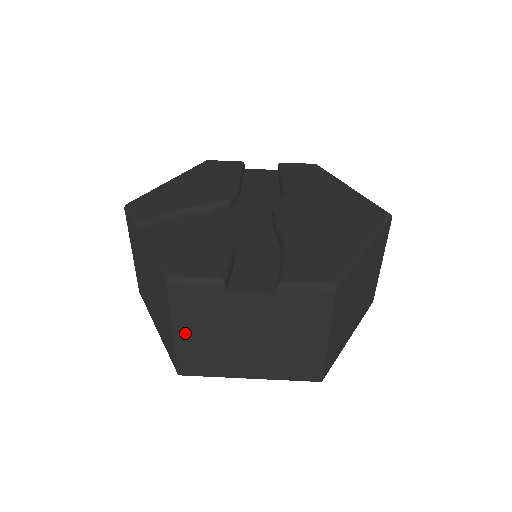
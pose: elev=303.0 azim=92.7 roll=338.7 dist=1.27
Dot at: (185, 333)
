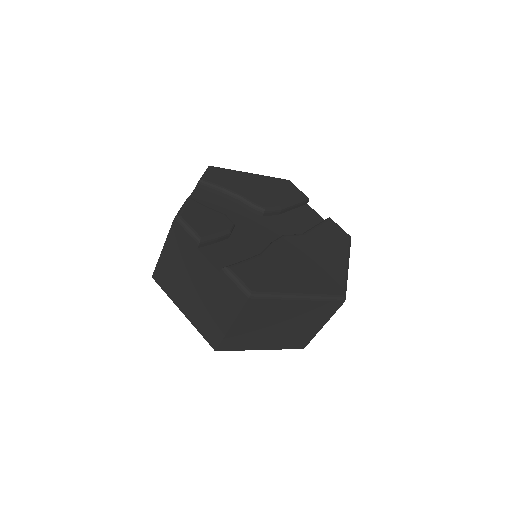
Dot at: (168, 255)
